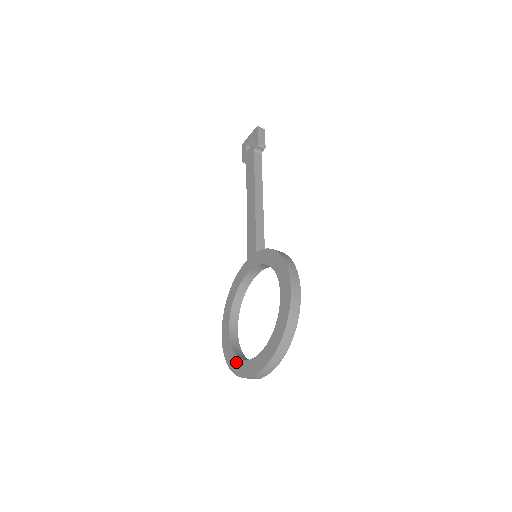
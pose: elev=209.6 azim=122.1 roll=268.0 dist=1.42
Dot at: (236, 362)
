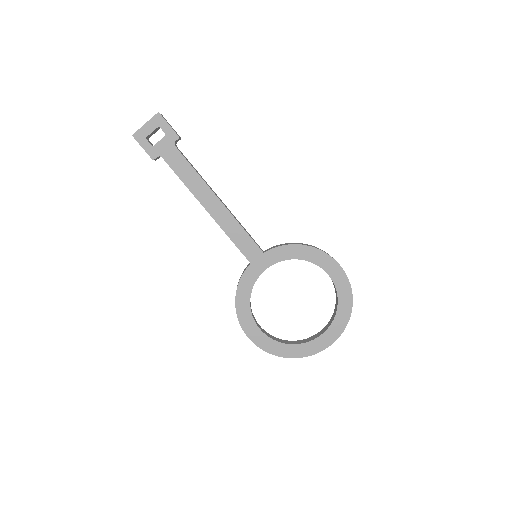
Dot at: (296, 349)
